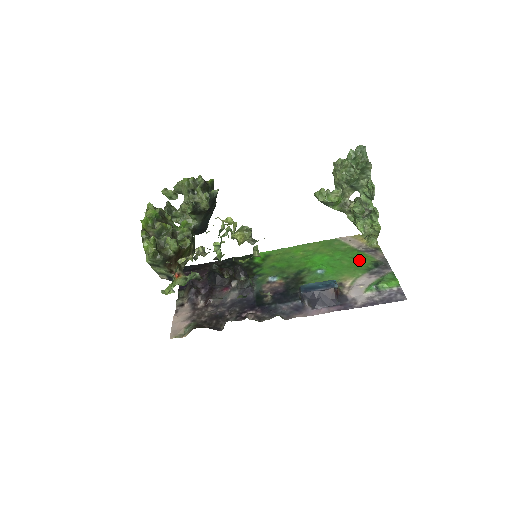
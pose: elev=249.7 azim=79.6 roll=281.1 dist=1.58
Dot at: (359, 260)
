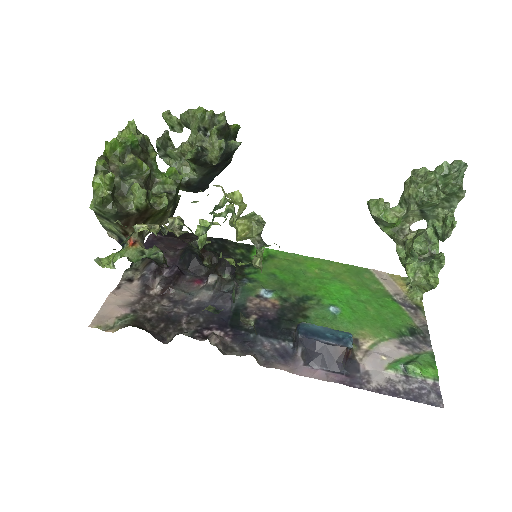
Dot at: (391, 314)
